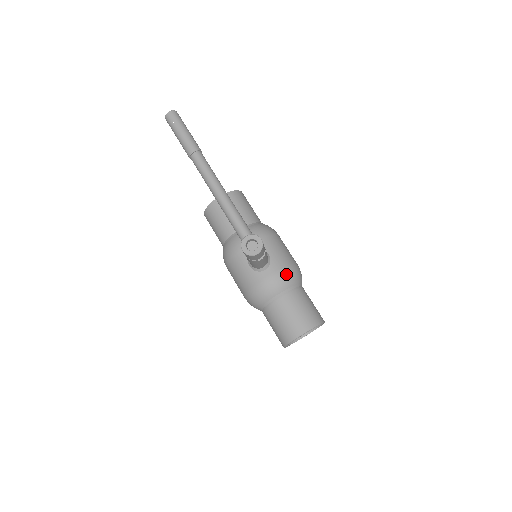
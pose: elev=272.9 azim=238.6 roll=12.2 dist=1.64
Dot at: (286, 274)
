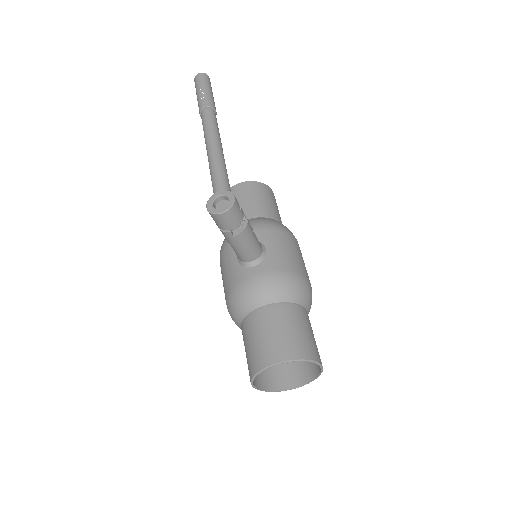
Dot at: (280, 278)
